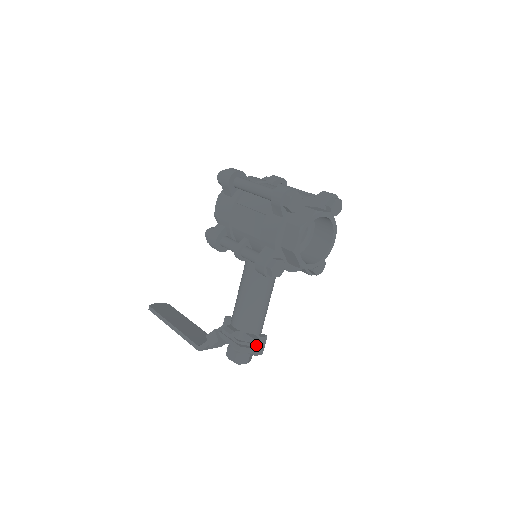
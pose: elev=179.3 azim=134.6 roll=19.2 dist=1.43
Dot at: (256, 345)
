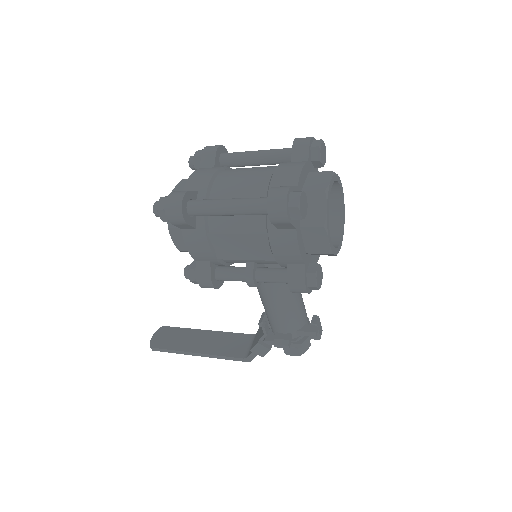
Dot at: occluded
